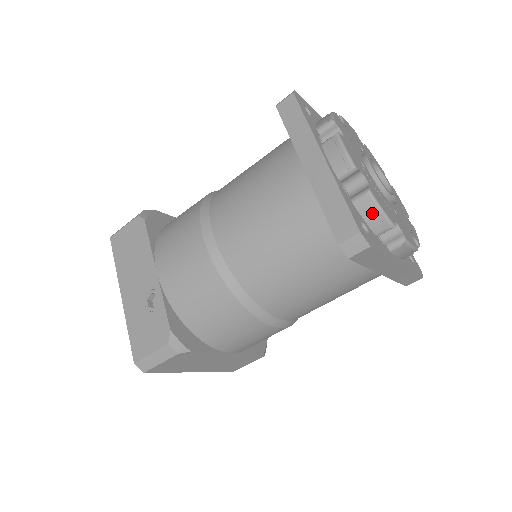
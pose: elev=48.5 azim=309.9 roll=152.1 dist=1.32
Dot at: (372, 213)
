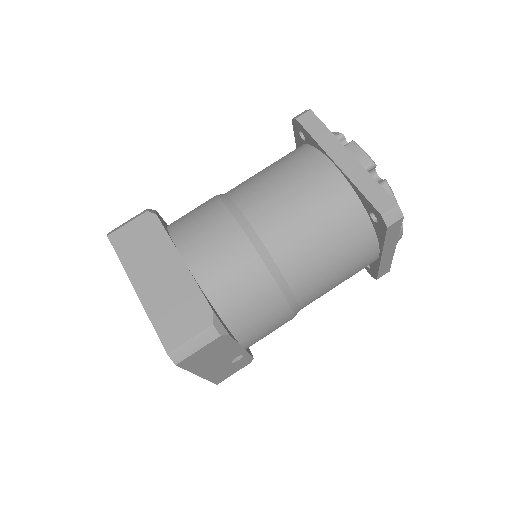
Dot at: occluded
